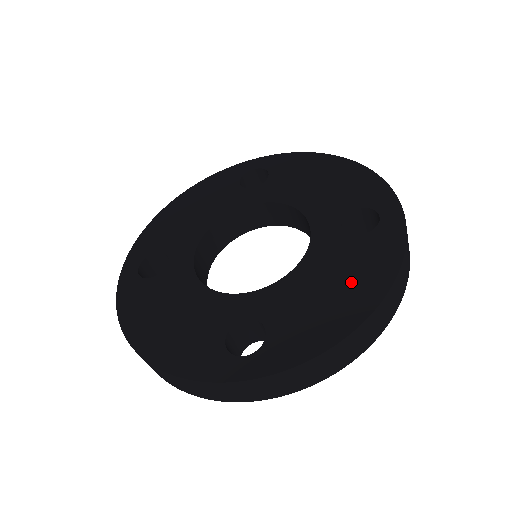
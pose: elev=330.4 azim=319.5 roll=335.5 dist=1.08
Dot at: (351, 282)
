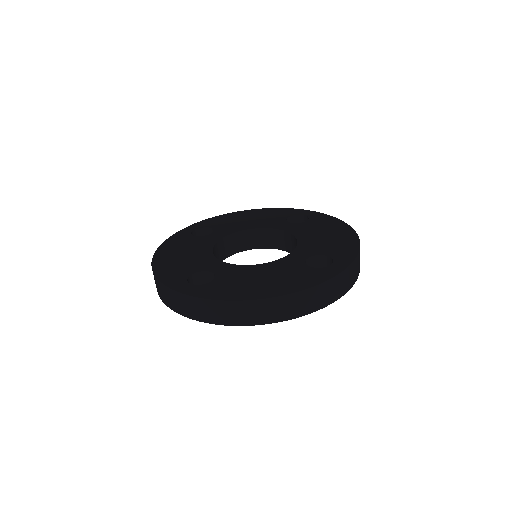
Dot at: (276, 282)
